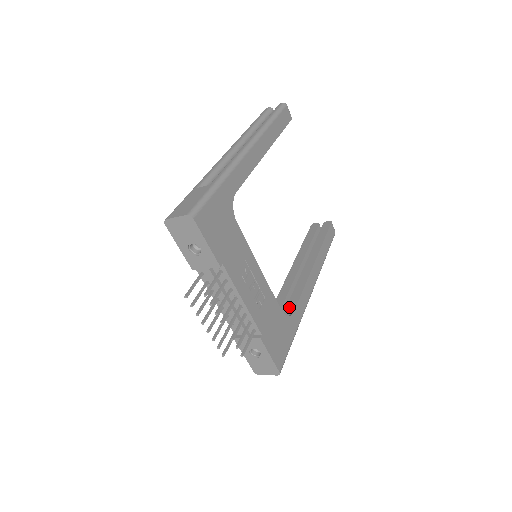
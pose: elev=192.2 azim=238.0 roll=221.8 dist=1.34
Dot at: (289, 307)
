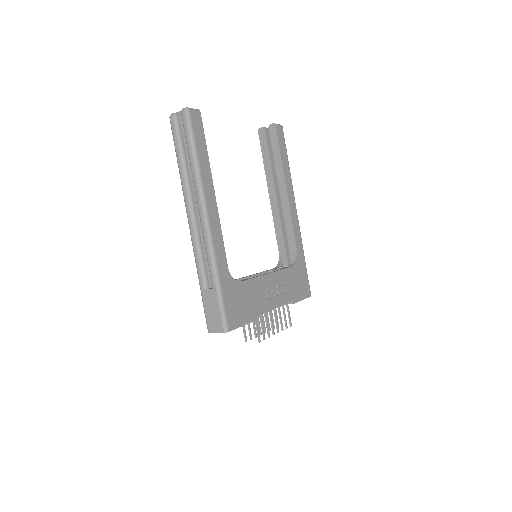
Dot at: (291, 246)
